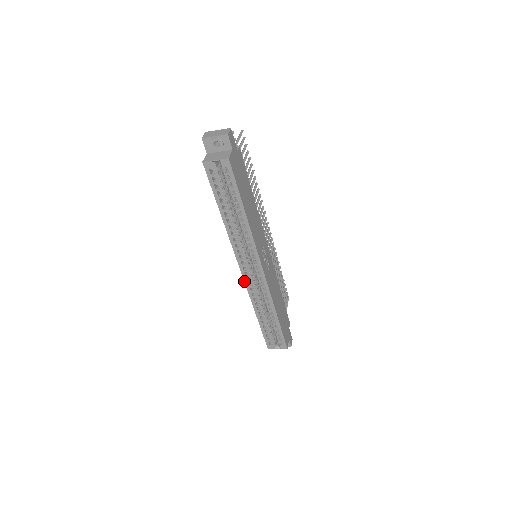
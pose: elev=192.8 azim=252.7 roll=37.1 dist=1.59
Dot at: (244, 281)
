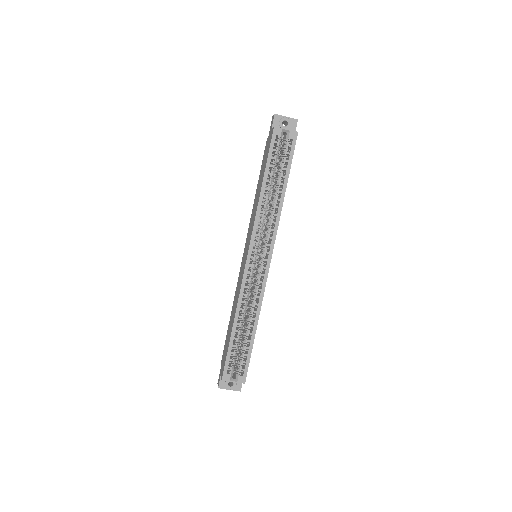
Dot at: (244, 270)
